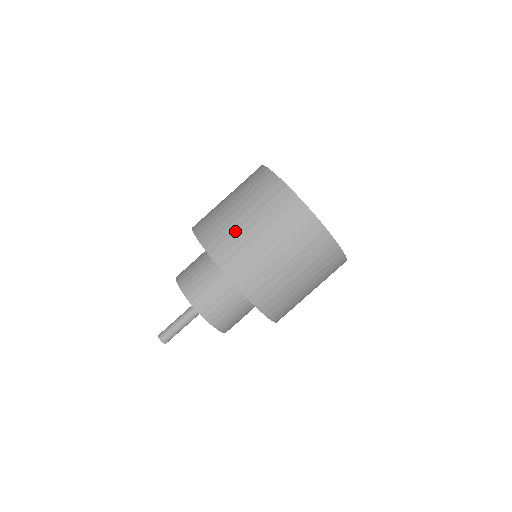
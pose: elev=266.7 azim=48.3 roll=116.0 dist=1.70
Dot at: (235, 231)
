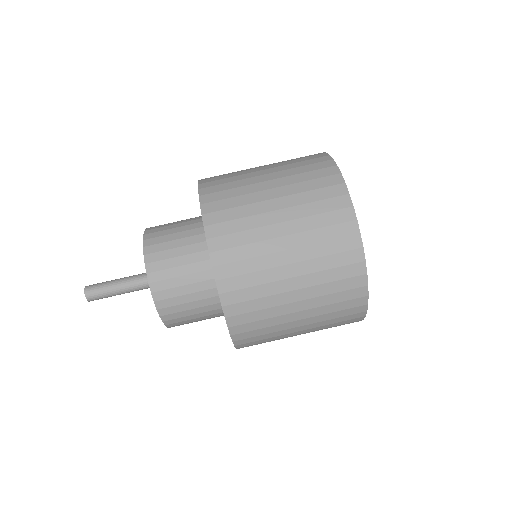
Dot at: (266, 269)
